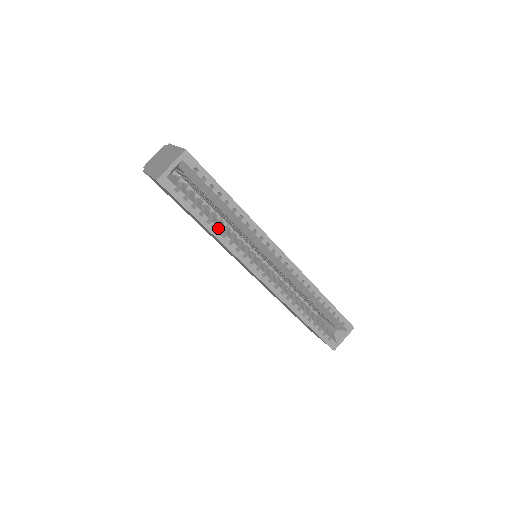
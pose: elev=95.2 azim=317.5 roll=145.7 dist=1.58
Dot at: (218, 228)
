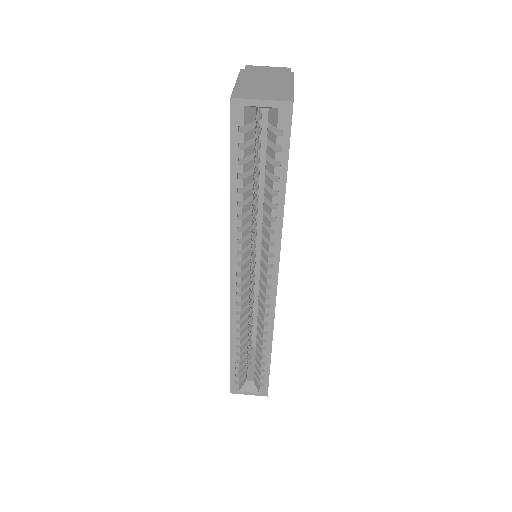
Dot at: (242, 204)
